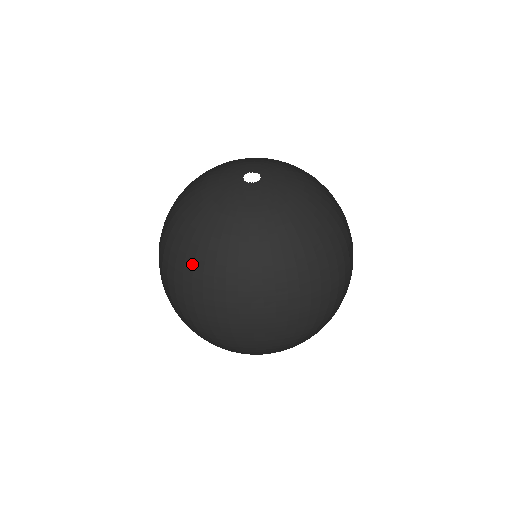
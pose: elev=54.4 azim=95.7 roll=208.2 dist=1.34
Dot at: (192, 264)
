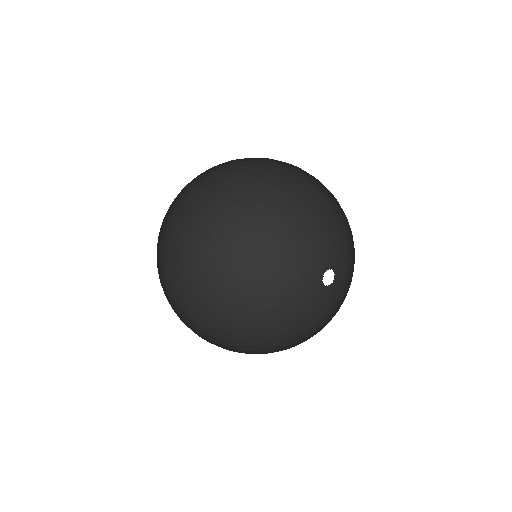
Dot at: (207, 223)
